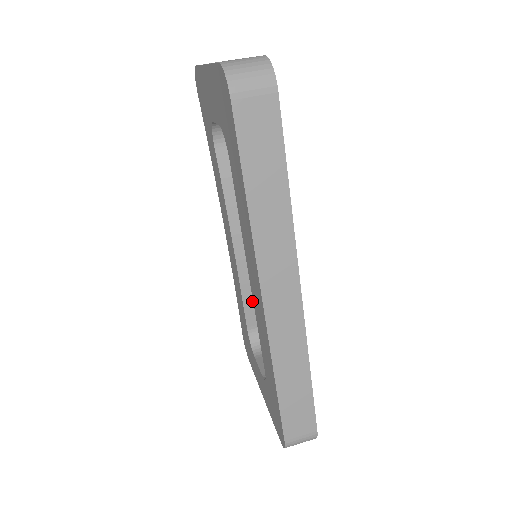
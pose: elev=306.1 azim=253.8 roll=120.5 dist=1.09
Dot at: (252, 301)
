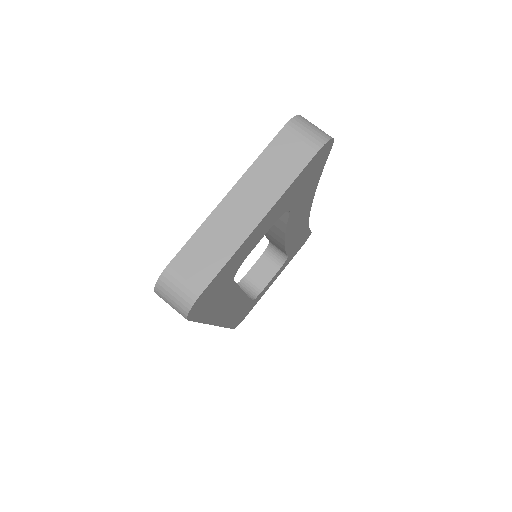
Dot at: occluded
